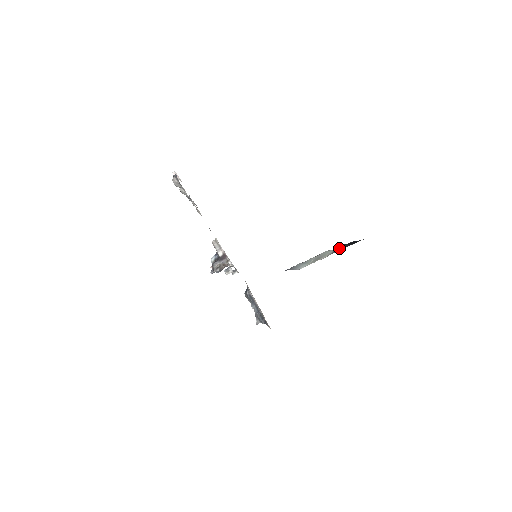
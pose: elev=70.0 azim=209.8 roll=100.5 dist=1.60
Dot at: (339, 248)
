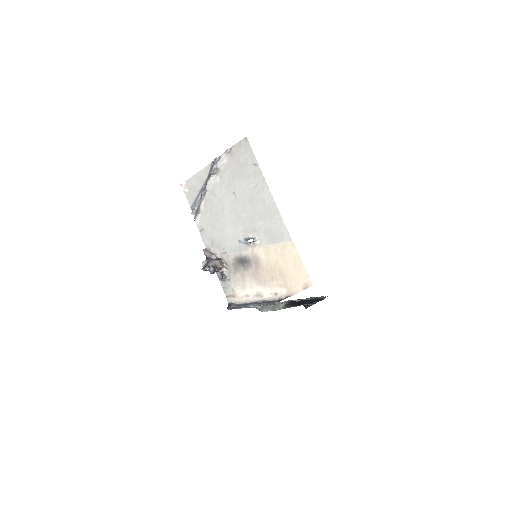
Dot at: (287, 305)
